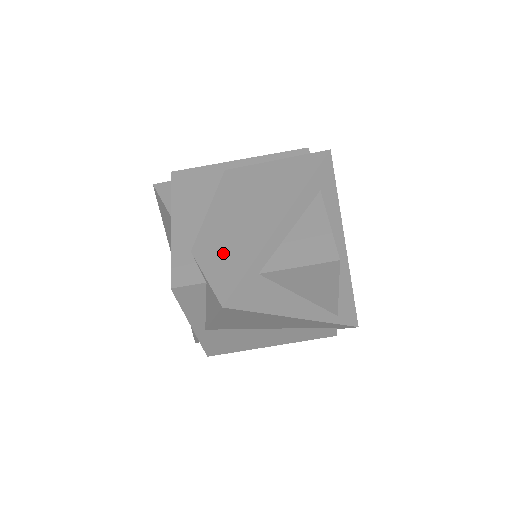
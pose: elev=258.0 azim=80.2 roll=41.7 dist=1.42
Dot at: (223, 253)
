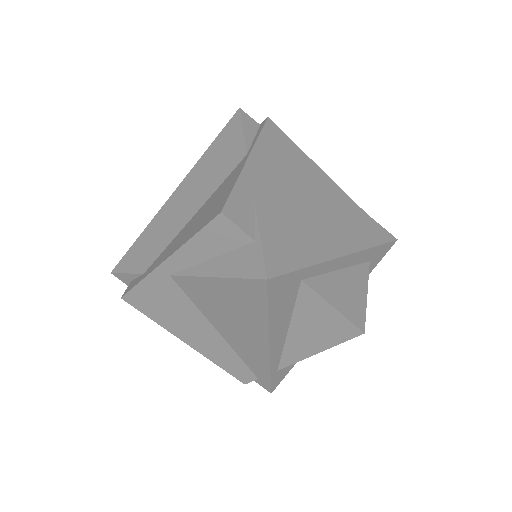
Dot at: (285, 231)
